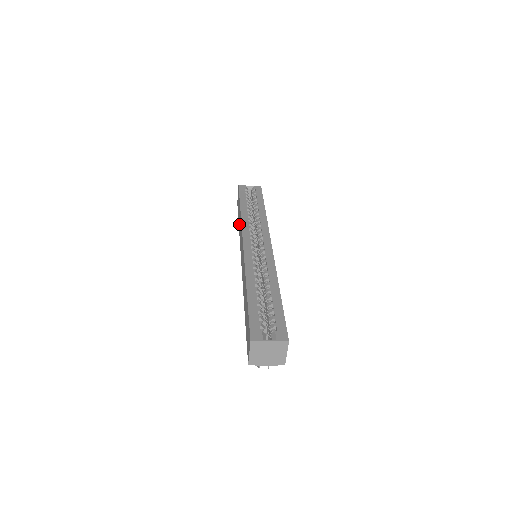
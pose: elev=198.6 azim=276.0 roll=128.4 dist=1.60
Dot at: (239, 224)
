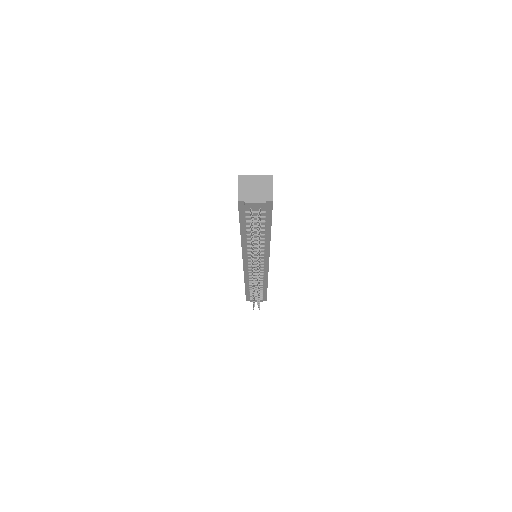
Dot at: occluded
